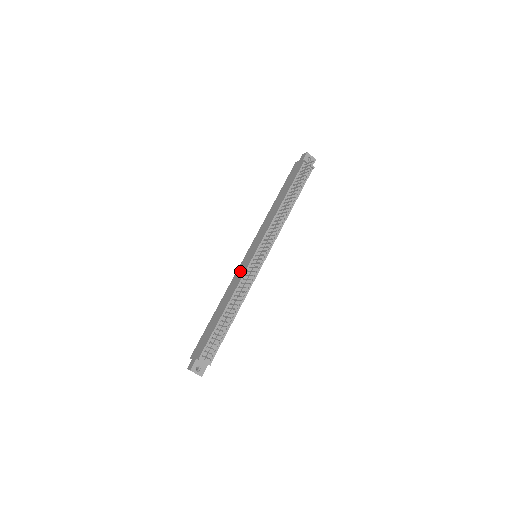
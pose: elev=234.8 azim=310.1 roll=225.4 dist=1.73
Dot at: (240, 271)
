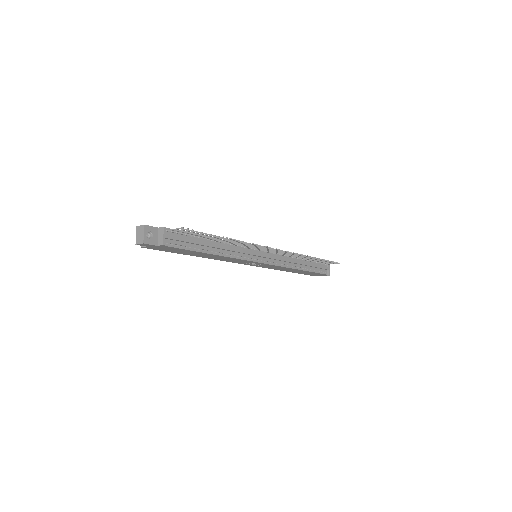
Dot at: occluded
